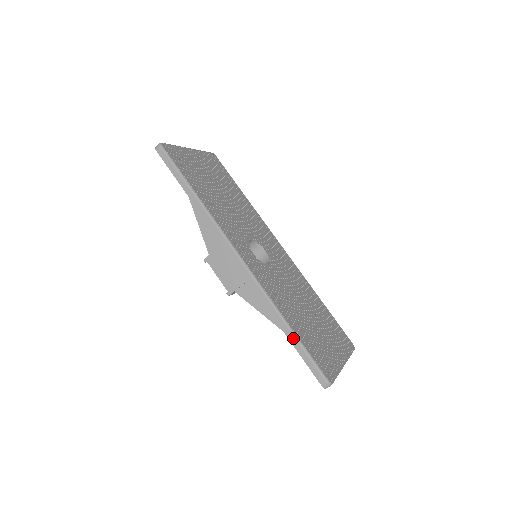
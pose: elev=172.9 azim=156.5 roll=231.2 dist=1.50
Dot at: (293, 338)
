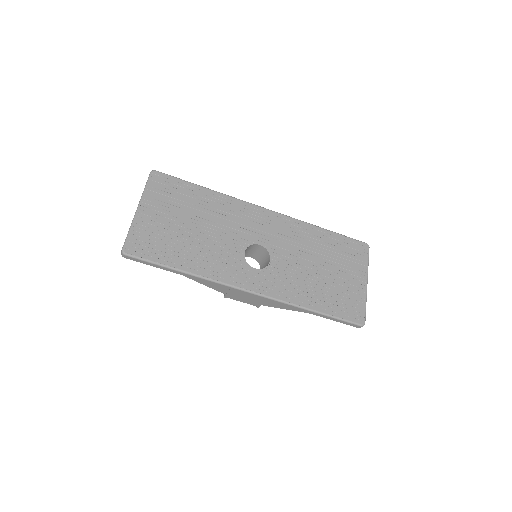
Dot at: (322, 316)
